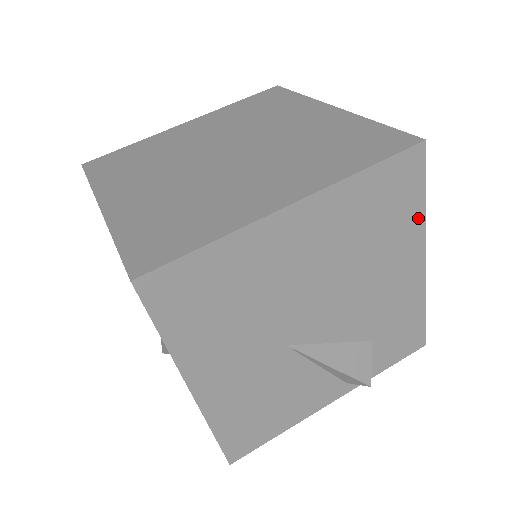
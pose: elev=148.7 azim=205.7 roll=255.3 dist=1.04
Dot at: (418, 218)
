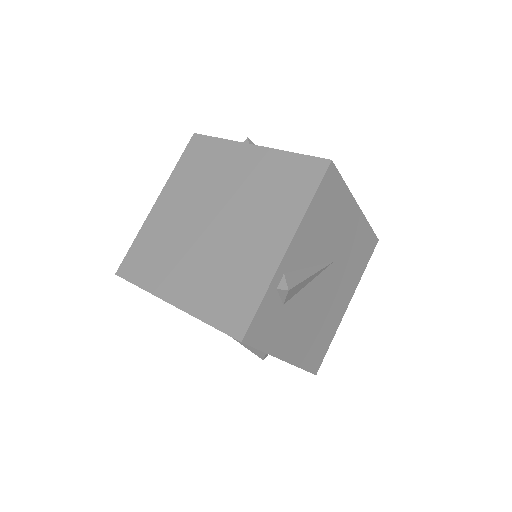
Dot at: occluded
